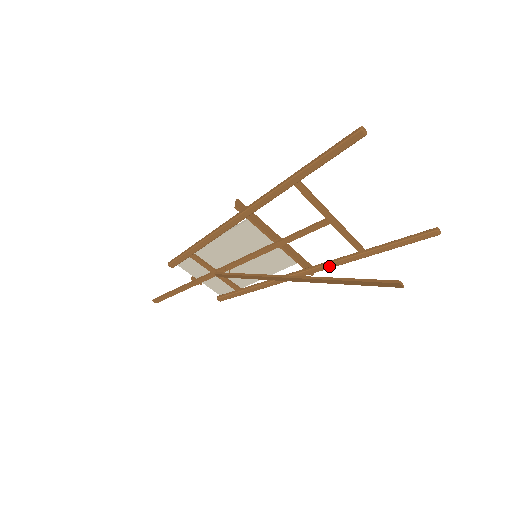
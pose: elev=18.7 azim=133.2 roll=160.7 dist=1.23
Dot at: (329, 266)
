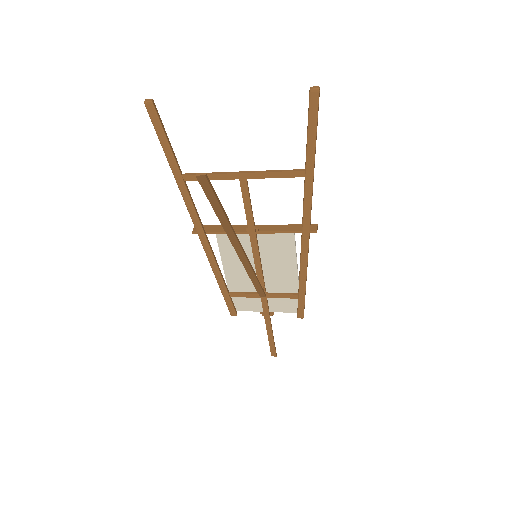
Dot at: (307, 212)
